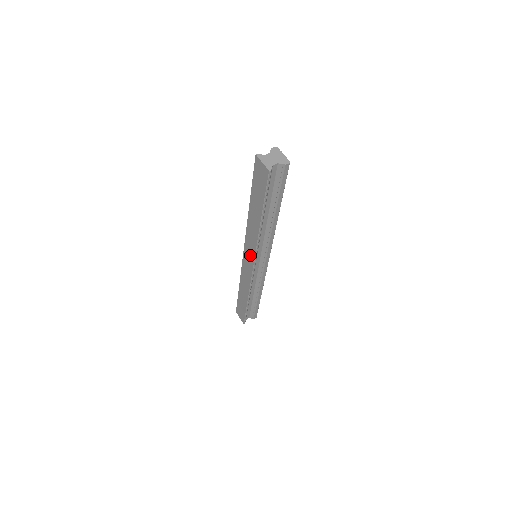
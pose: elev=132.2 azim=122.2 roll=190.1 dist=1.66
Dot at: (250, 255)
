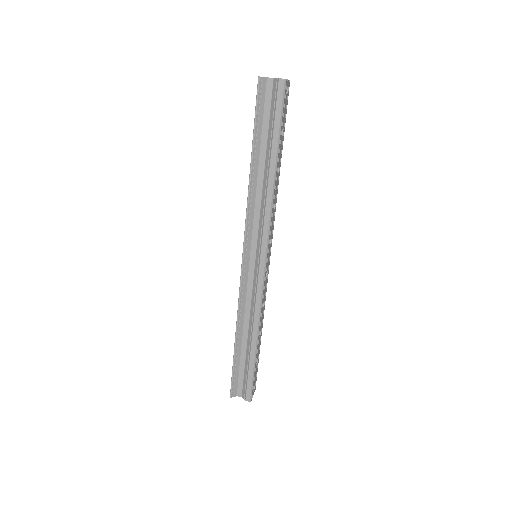
Dot at: occluded
